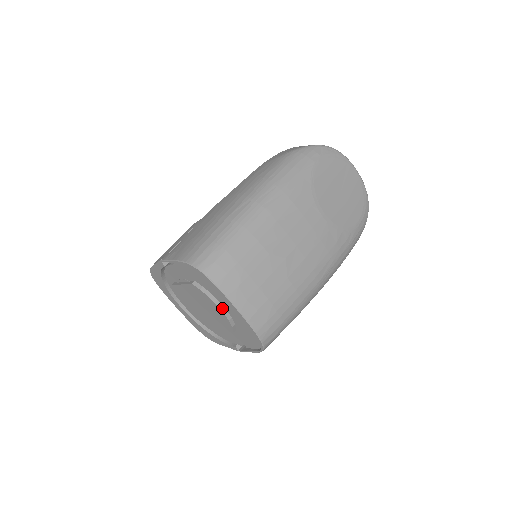
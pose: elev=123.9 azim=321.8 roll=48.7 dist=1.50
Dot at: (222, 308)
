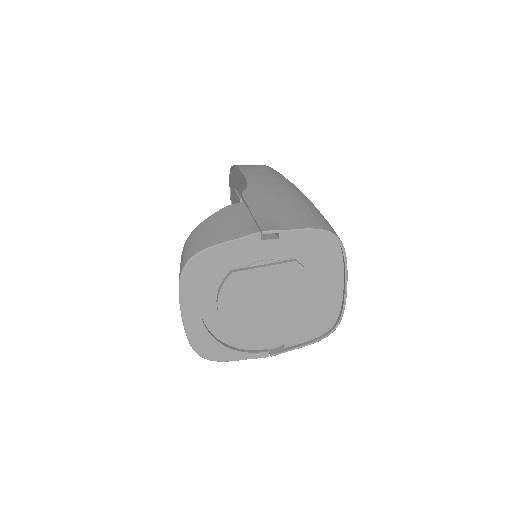
Dot at: (312, 290)
